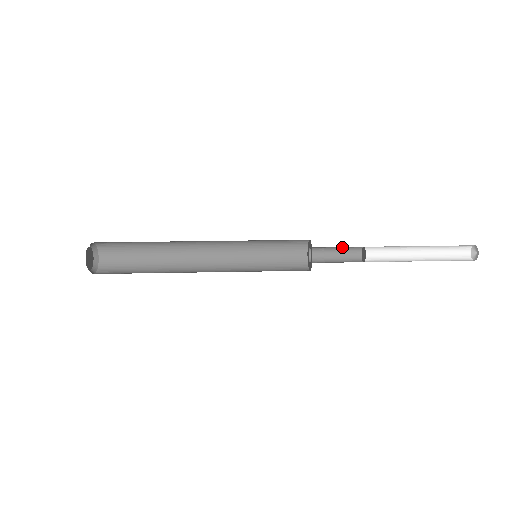
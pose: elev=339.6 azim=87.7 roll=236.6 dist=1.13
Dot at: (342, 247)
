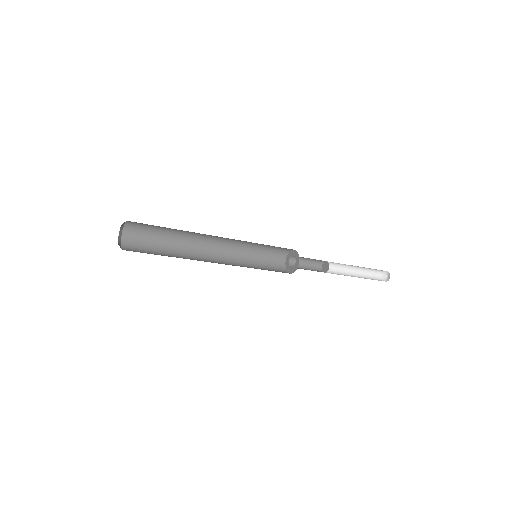
Dot at: (311, 260)
